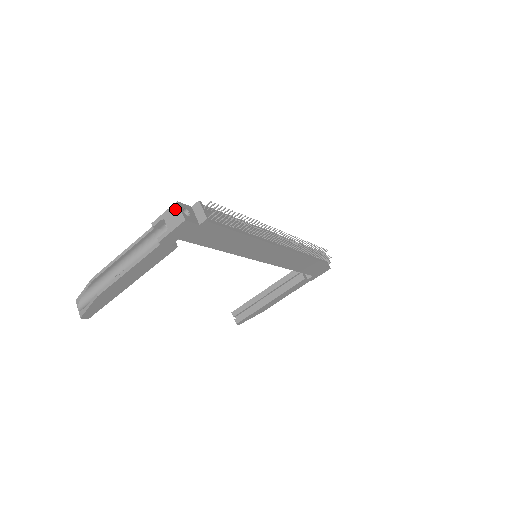
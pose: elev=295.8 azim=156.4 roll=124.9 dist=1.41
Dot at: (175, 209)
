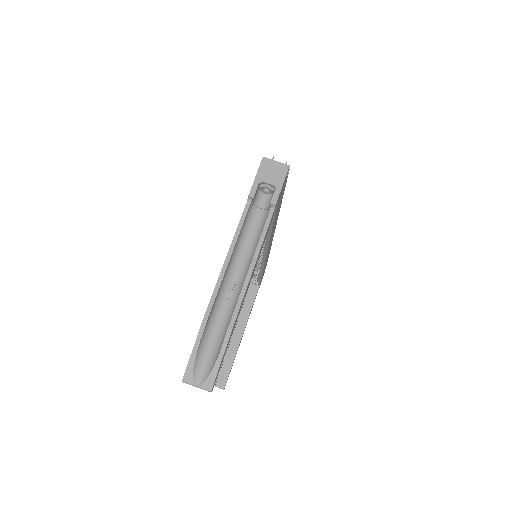
Dot at: (267, 164)
